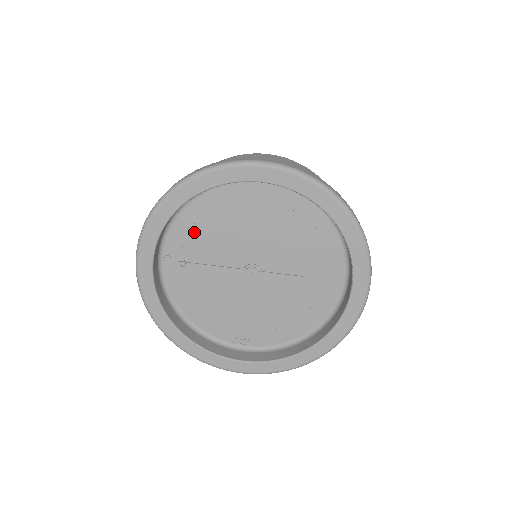
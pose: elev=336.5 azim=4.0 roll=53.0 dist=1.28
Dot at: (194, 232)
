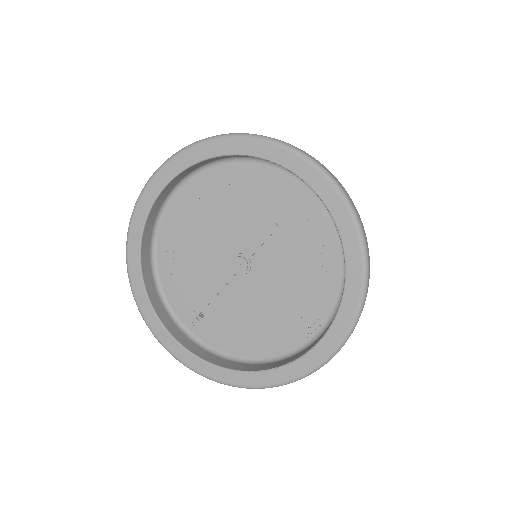
Dot at: (182, 287)
